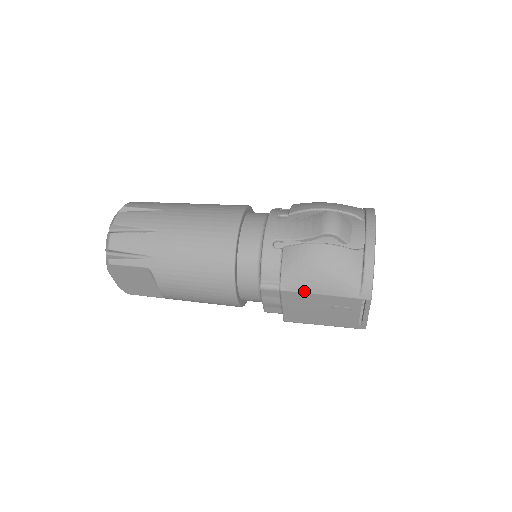
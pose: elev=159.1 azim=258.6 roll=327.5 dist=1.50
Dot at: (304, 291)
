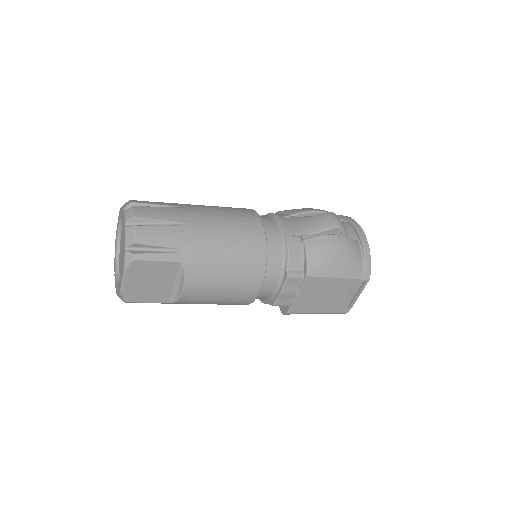
Dot at: (325, 276)
